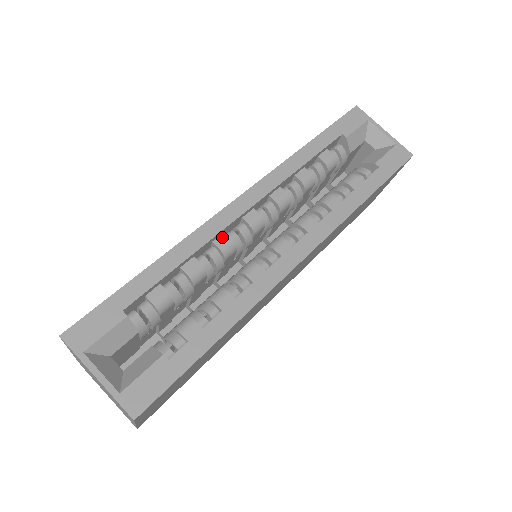
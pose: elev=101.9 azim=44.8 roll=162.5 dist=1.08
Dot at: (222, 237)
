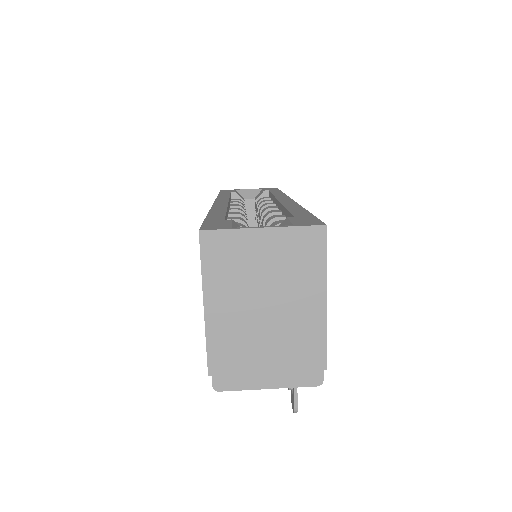
Dot at: (231, 213)
